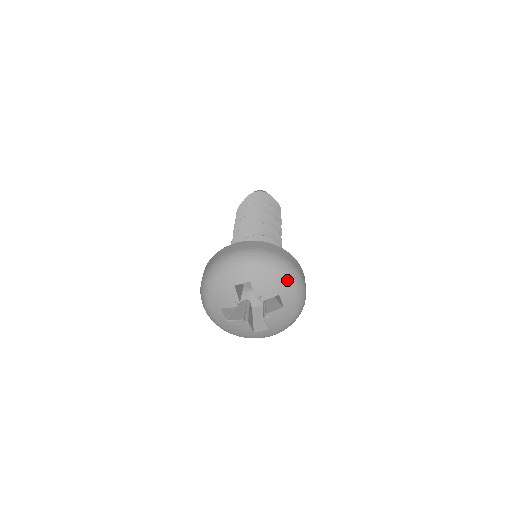
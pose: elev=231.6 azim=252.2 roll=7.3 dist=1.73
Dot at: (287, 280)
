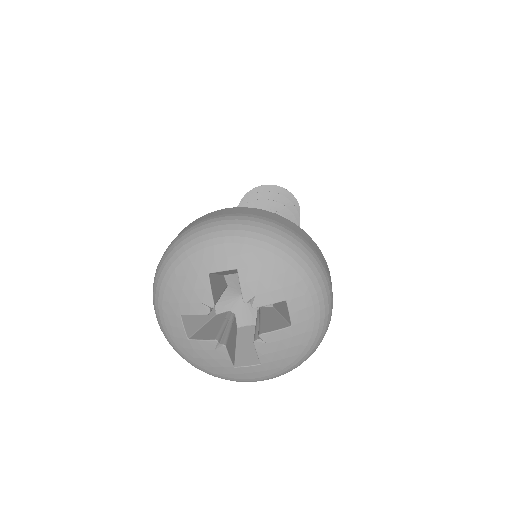
Dot at: (303, 276)
